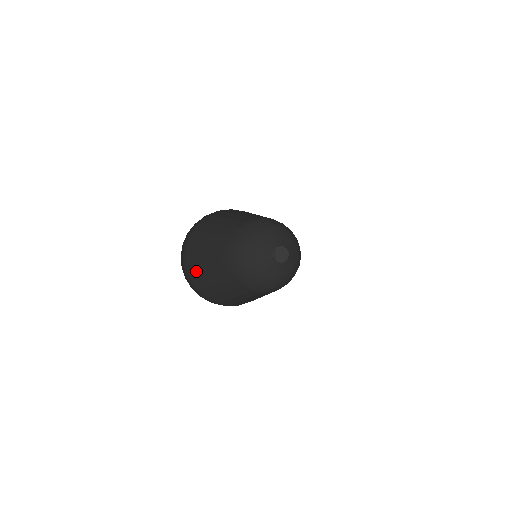
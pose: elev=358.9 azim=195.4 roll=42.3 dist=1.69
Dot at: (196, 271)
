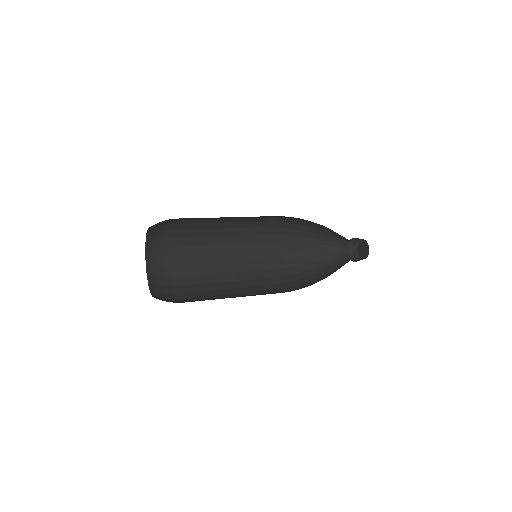
Dot at: (191, 288)
